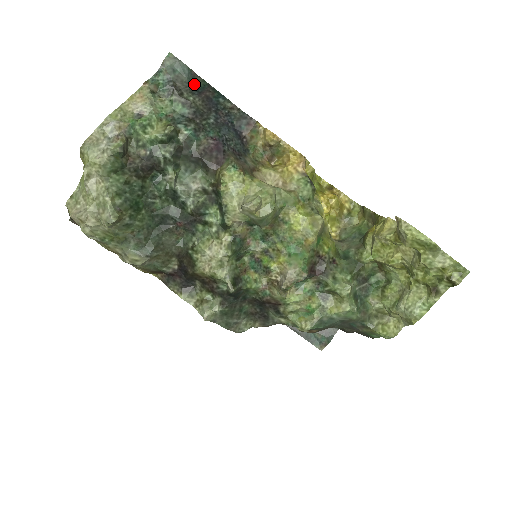
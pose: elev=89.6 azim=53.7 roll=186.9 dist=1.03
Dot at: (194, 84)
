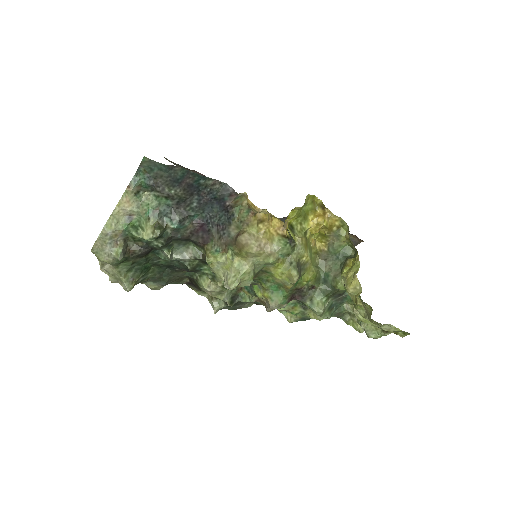
Dot at: (173, 176)
